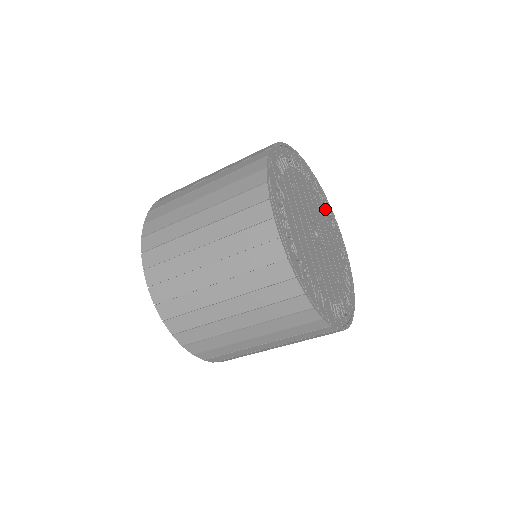
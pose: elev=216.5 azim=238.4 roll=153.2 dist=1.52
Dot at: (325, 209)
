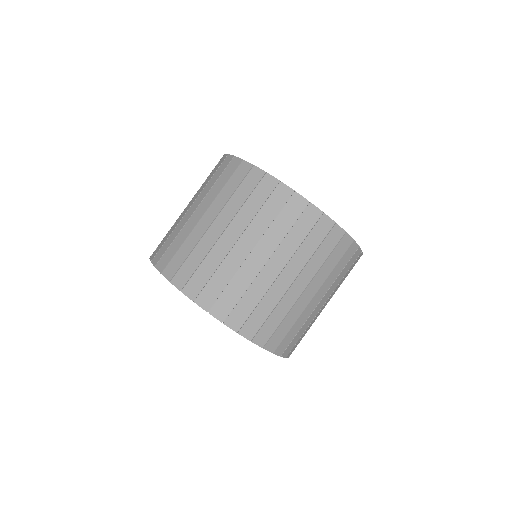
Dot at: occluded
